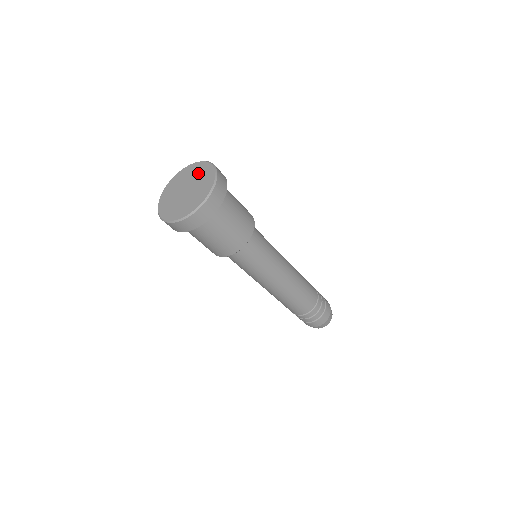
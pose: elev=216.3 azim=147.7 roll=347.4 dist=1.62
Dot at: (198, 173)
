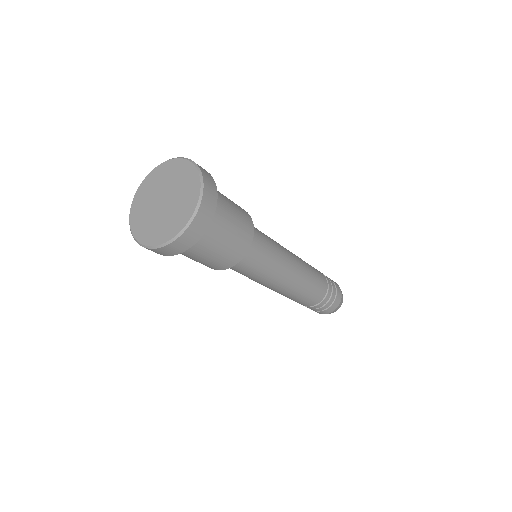
Dot at: (181, 180)
